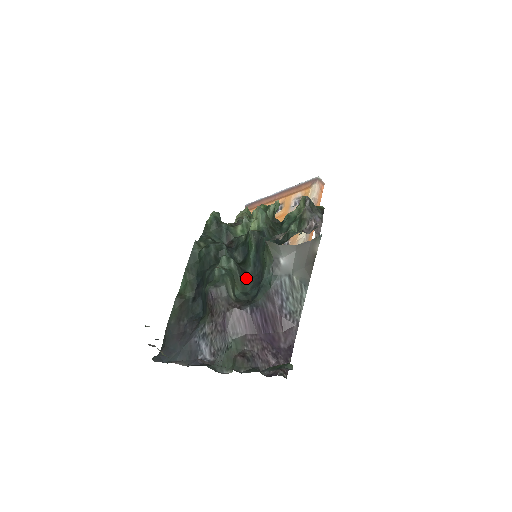
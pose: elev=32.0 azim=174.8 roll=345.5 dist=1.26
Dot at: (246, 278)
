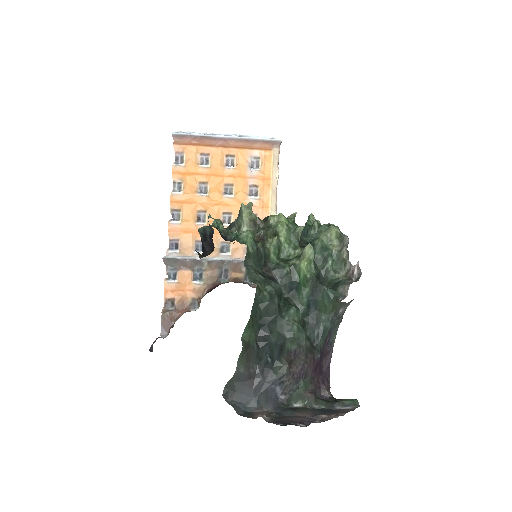
Dot at: occluded
